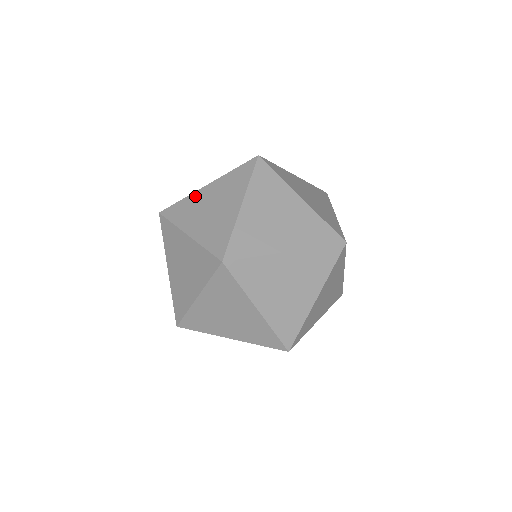
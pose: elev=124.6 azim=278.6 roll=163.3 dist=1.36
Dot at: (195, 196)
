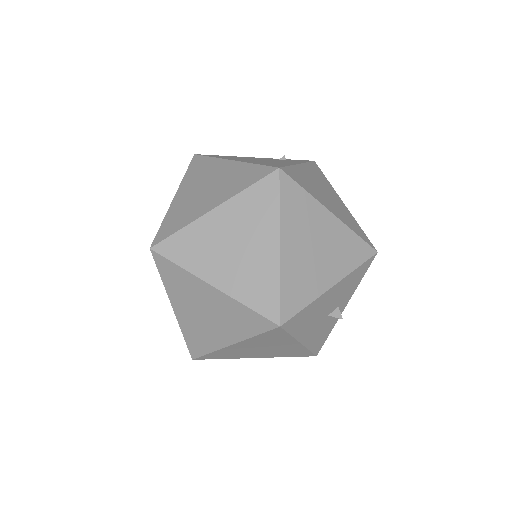
Dot at: (217, 163)
